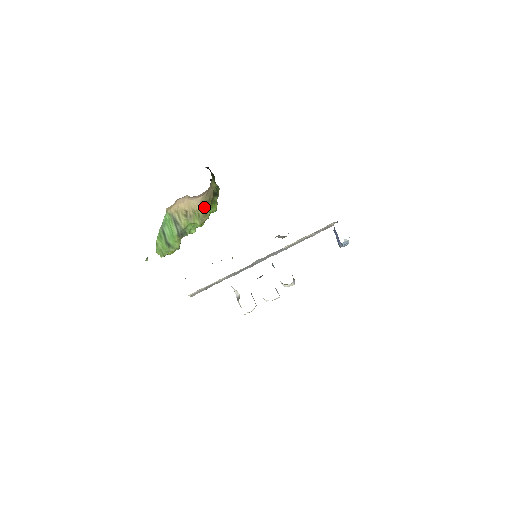
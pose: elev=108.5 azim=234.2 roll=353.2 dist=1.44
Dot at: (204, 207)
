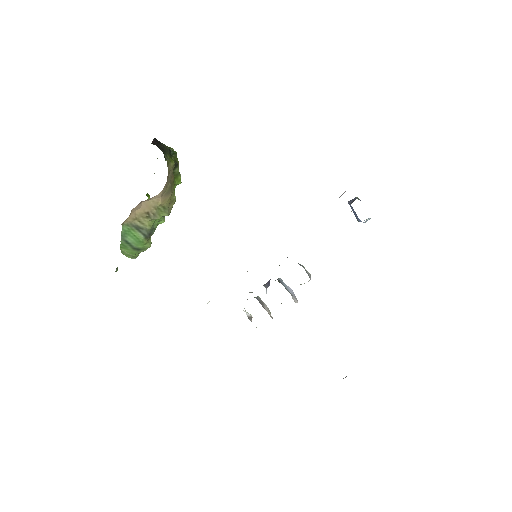
Dot at: (167, 196)
